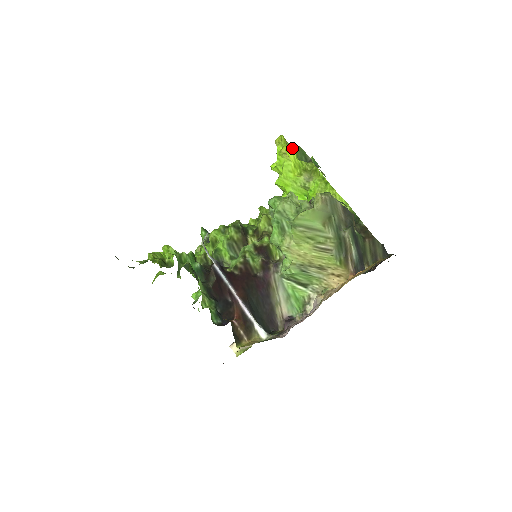
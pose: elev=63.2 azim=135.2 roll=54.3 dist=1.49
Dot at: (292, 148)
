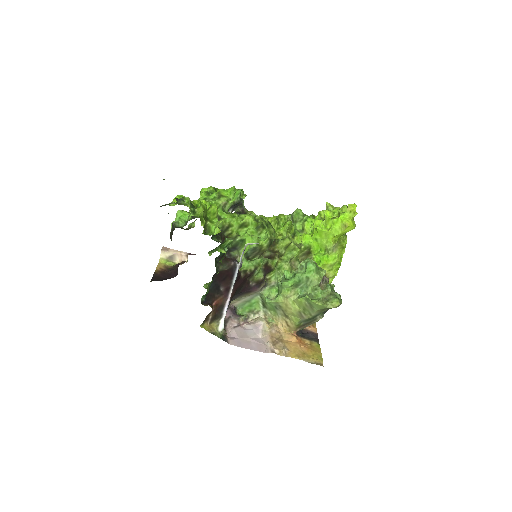
Dot at: (352, 228)
